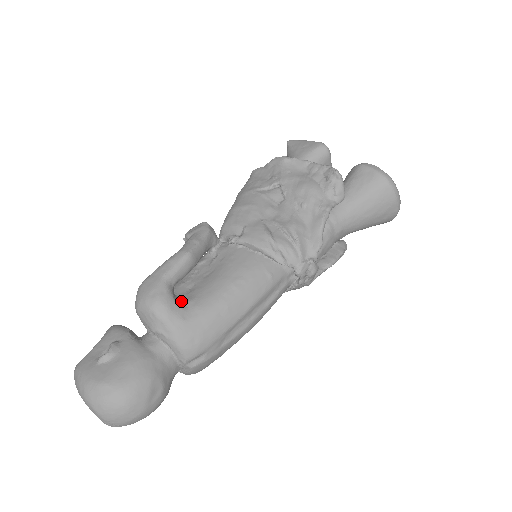
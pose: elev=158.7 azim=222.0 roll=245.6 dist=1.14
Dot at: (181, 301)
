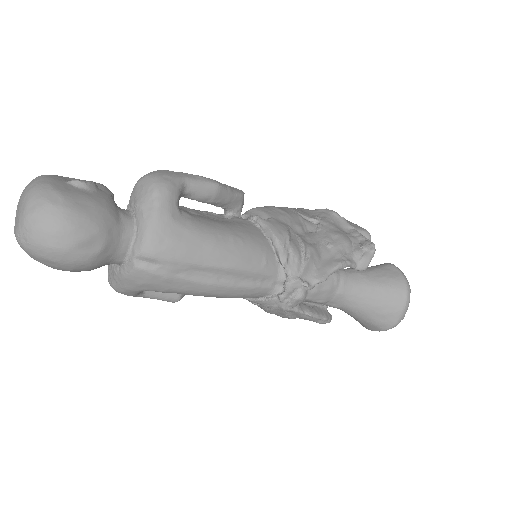
Dot at: occluded
